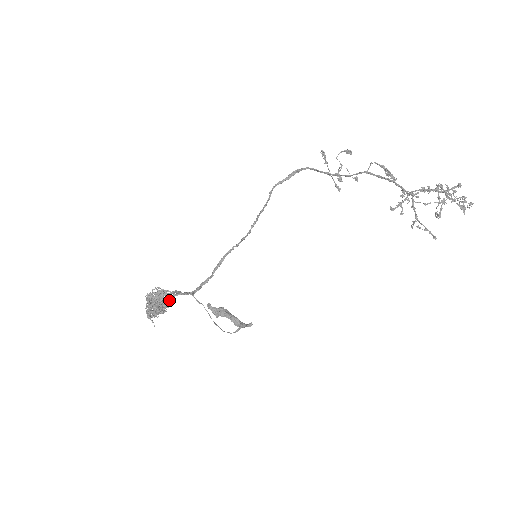
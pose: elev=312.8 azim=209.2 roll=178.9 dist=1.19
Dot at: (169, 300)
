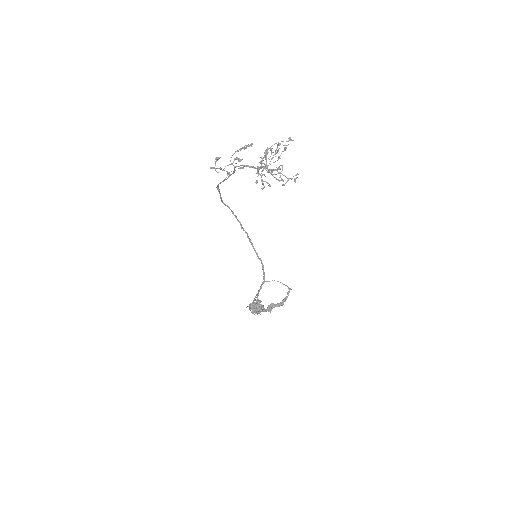
Dot at: (257, 305)
